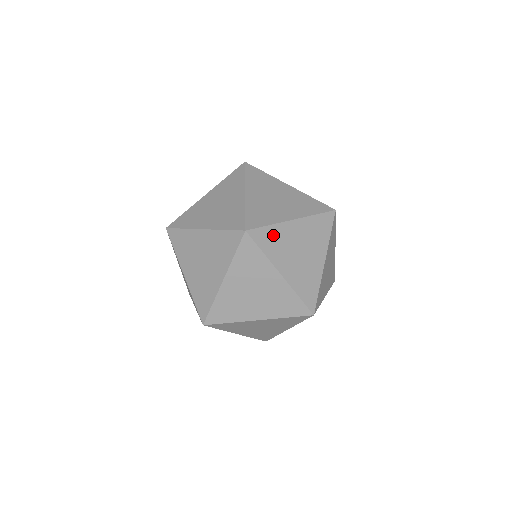
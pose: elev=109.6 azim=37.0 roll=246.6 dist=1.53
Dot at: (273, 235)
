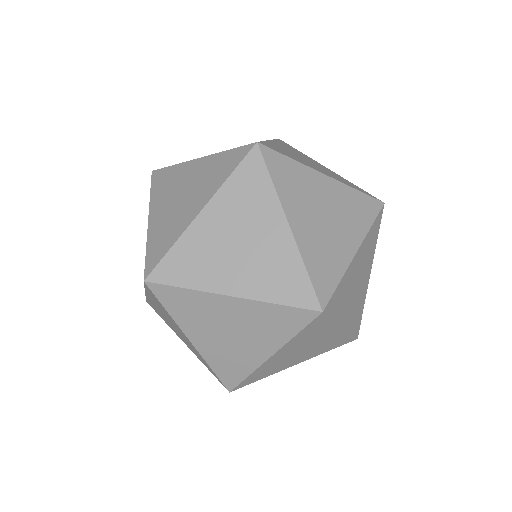
Dot at: (277, 148)
